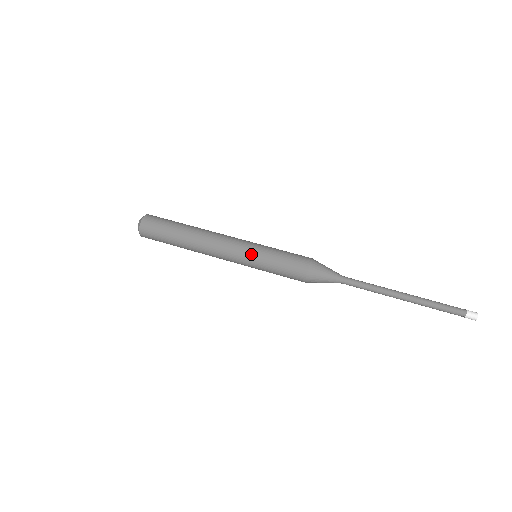
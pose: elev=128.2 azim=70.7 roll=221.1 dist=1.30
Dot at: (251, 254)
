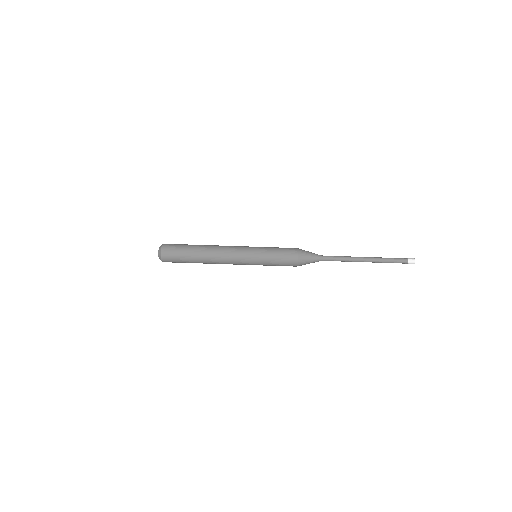
Dot at: (254, 260)
